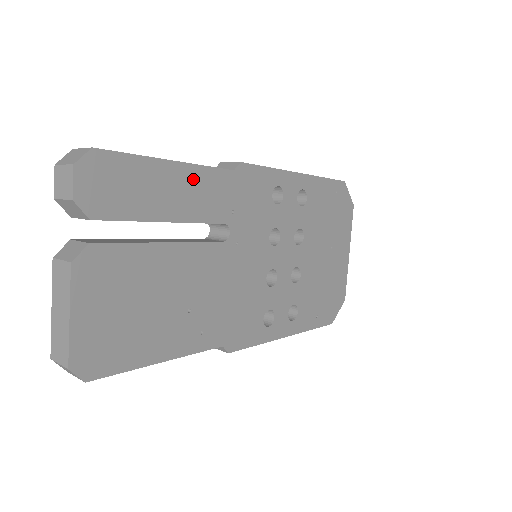
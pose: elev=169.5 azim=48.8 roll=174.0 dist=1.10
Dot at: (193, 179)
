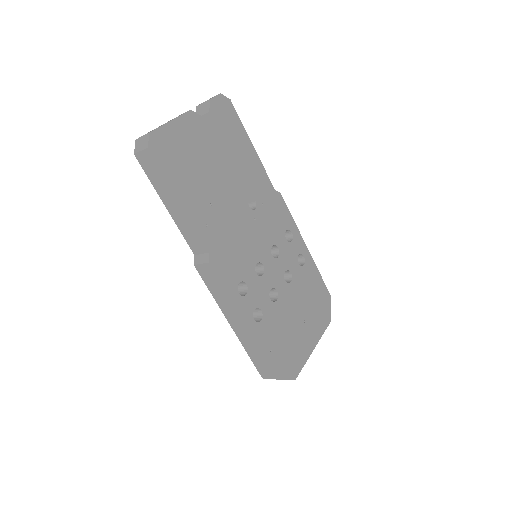
Dot at: (256, 164)
